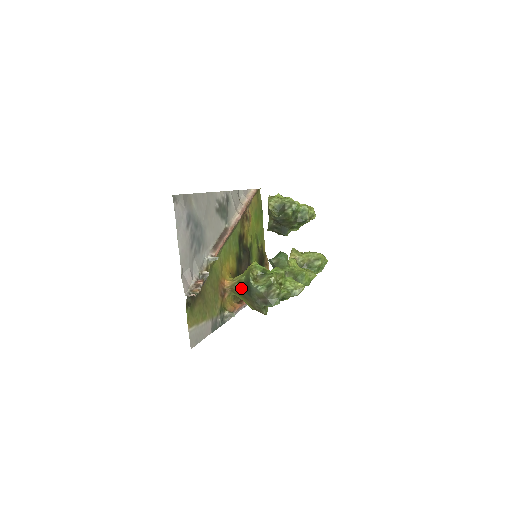
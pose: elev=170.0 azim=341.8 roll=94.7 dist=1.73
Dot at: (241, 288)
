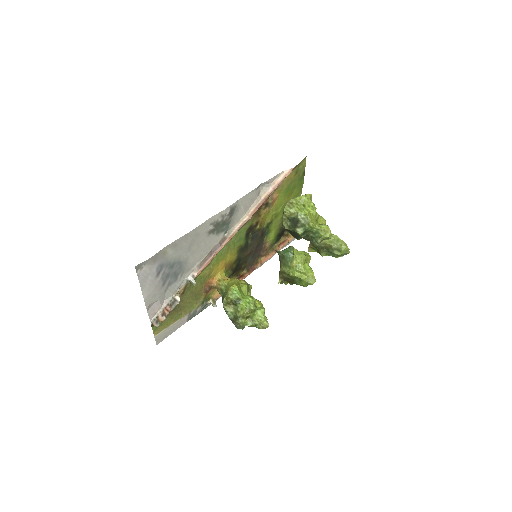
Dot at: occluded
